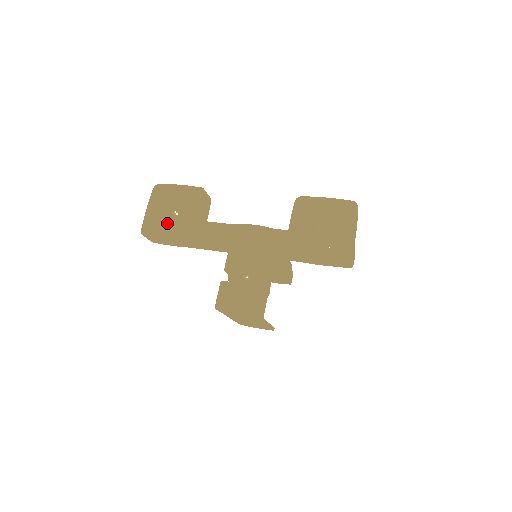
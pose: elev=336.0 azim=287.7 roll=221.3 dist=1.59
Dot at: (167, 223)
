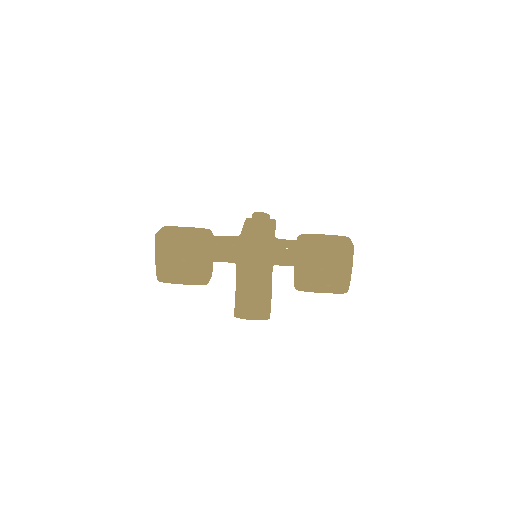
Dot at: (174, 257)
